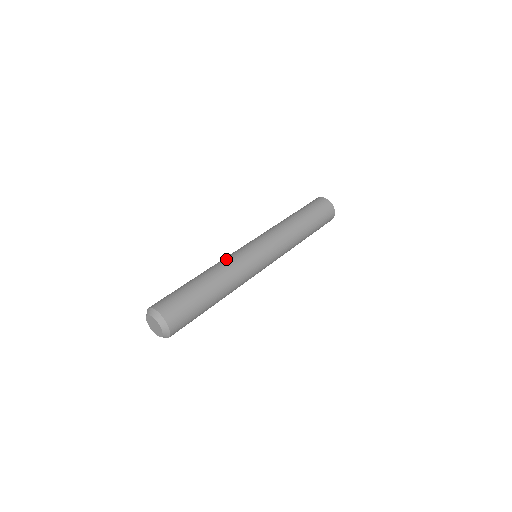
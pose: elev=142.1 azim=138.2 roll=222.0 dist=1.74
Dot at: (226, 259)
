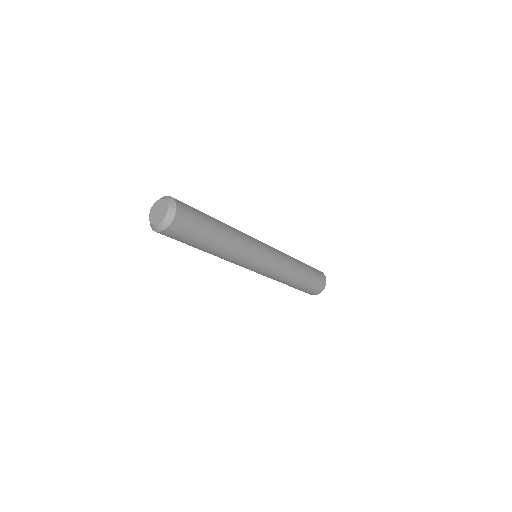
Dot at: occluded
